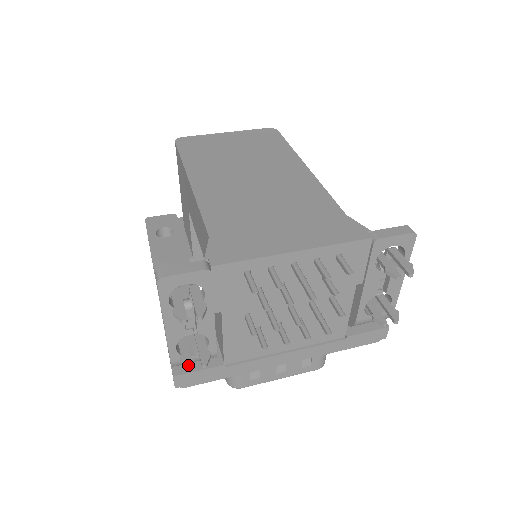
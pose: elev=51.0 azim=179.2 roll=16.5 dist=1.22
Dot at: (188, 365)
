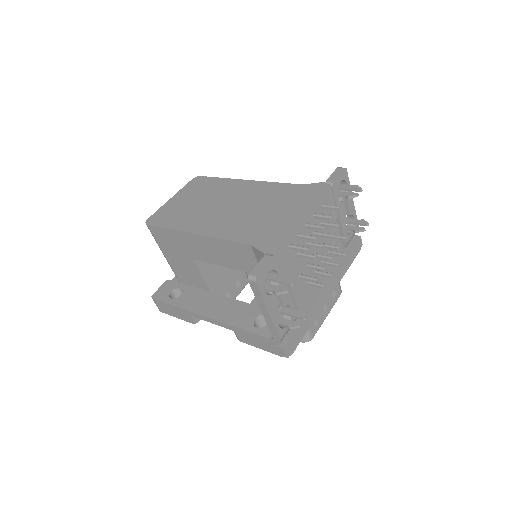
Dot at: (297, 325)
